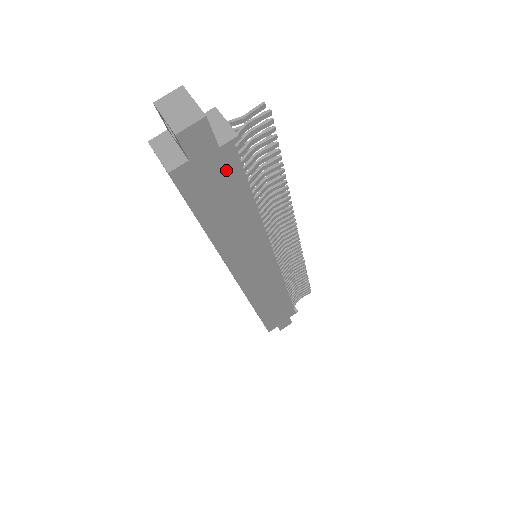
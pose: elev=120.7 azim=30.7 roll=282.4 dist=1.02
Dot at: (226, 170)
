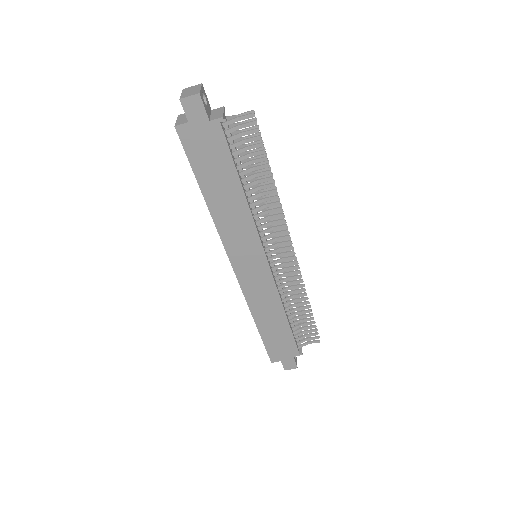
Dot at: (216, 142)
